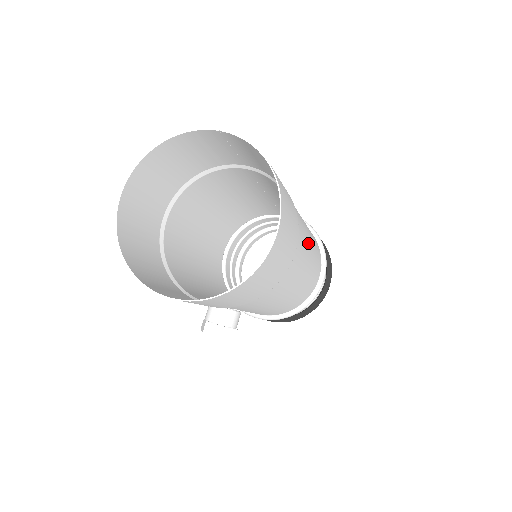
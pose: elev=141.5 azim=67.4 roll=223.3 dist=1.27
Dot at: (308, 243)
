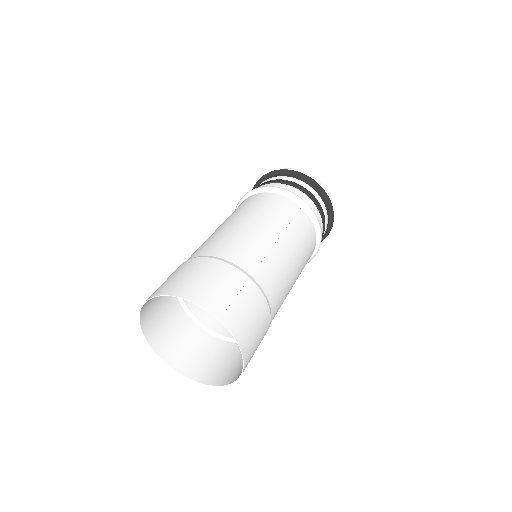
Dot at: occluded
